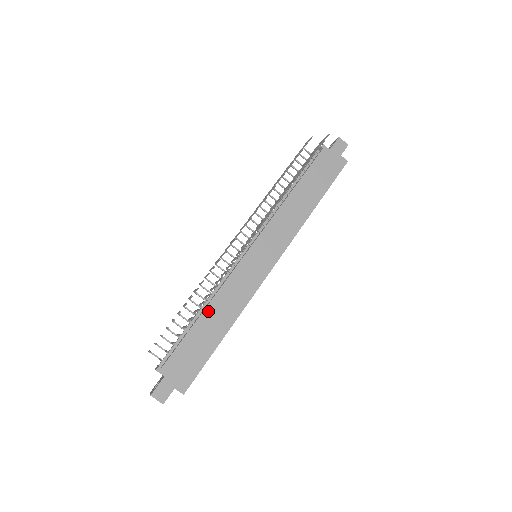
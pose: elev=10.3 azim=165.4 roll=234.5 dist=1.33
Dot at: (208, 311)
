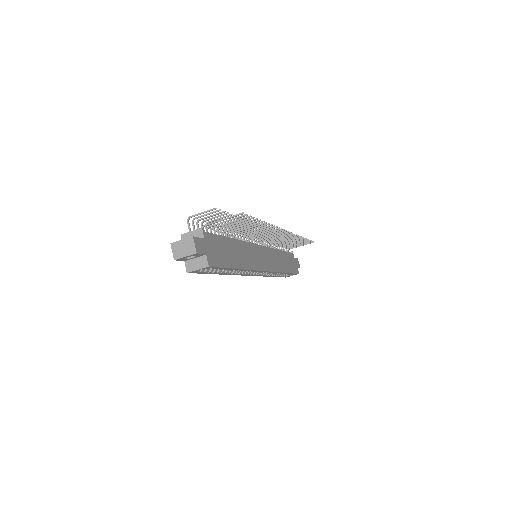
Dot at: (236, 242)
